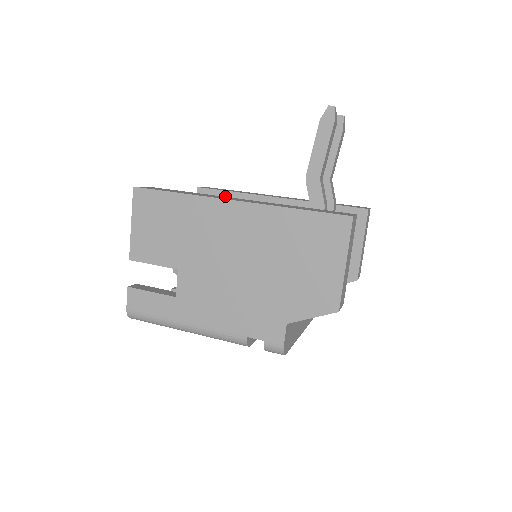
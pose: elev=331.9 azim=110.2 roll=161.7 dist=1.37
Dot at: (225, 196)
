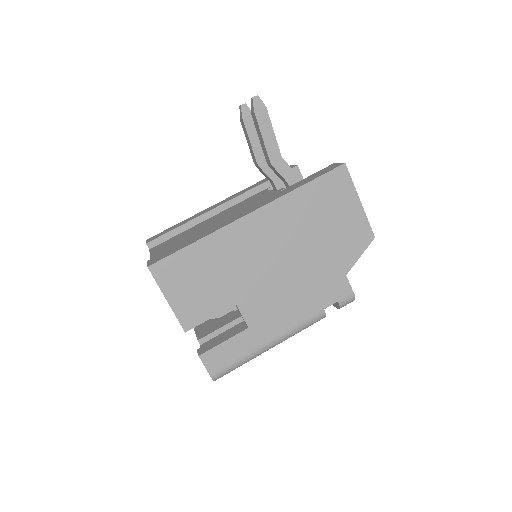
Dot at: (177, 233)
